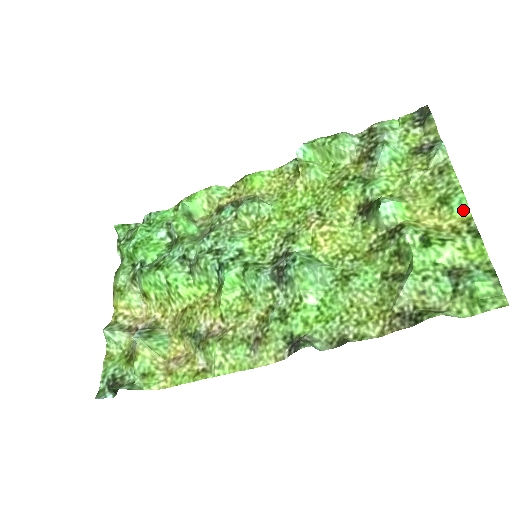
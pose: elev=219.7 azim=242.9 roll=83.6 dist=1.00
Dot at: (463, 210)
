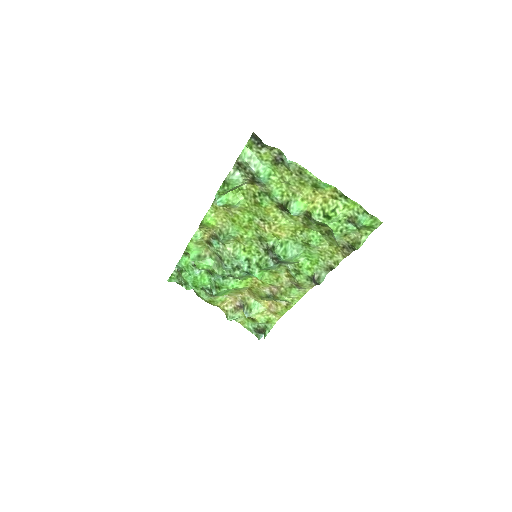
Dot at: (329, 187)
